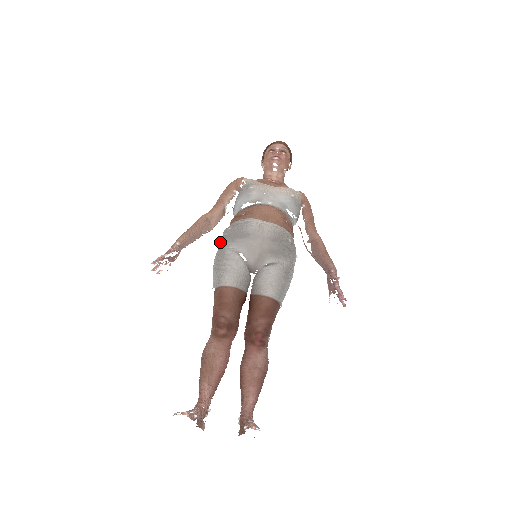
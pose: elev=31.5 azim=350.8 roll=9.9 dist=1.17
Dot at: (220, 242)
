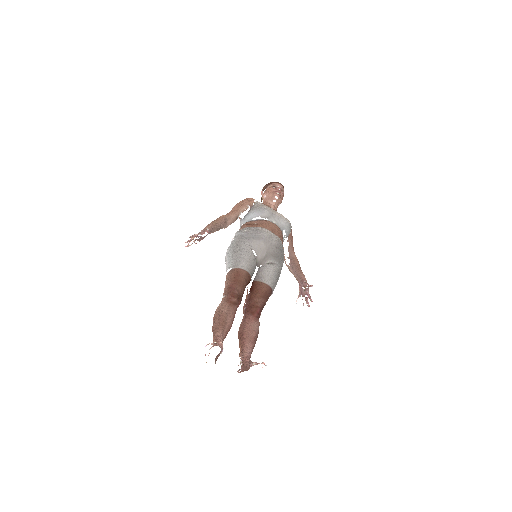
Dot at: (235, 238)
